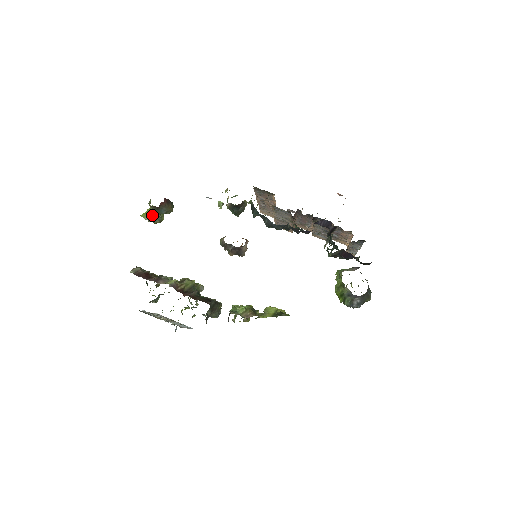
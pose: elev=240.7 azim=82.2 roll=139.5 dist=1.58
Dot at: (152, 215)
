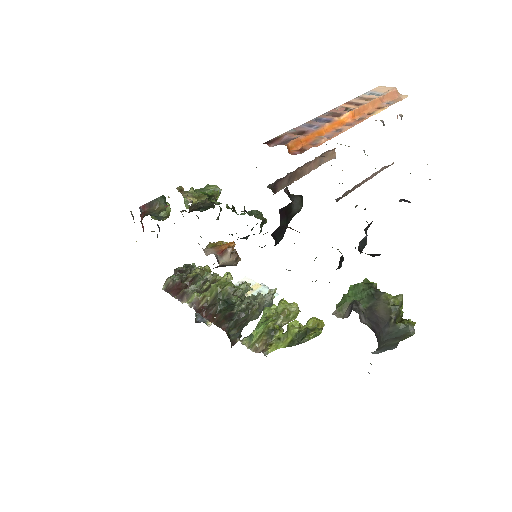
Dot at: (154, 216)
